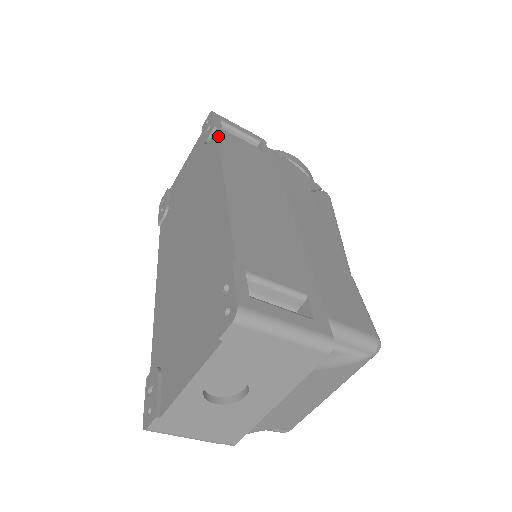
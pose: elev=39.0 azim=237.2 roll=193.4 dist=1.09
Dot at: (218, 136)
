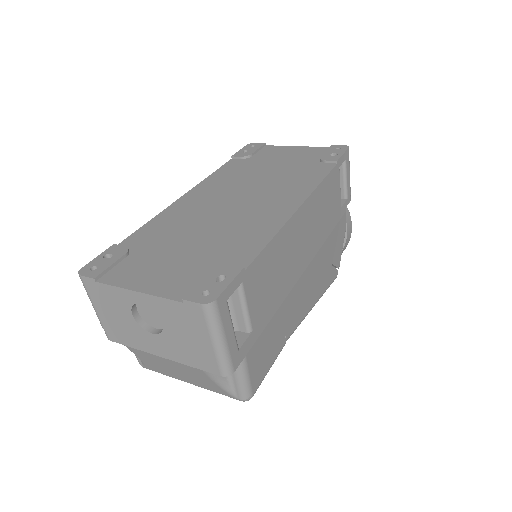
Dot at: (331, 170)
